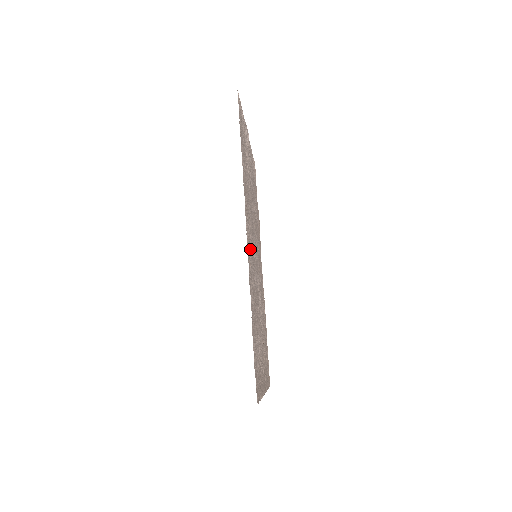
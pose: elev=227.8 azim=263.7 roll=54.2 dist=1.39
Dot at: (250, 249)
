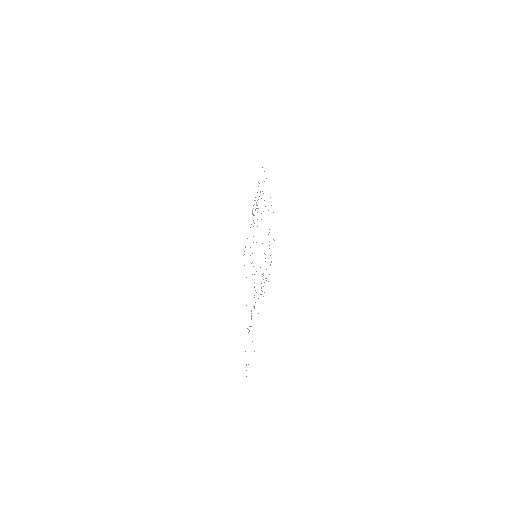
Dot at: occluded
